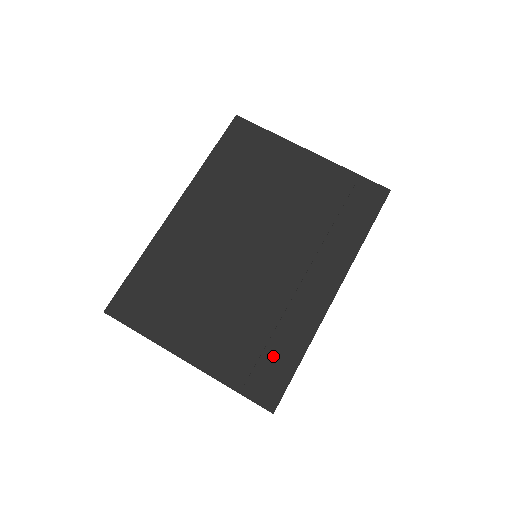
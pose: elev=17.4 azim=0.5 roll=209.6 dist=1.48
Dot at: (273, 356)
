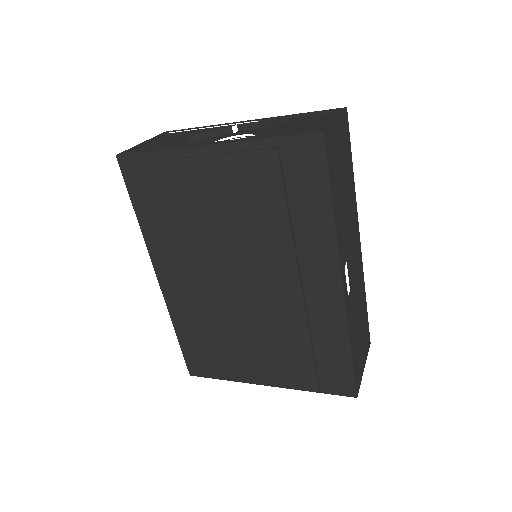
Dot at: (326, 359)
